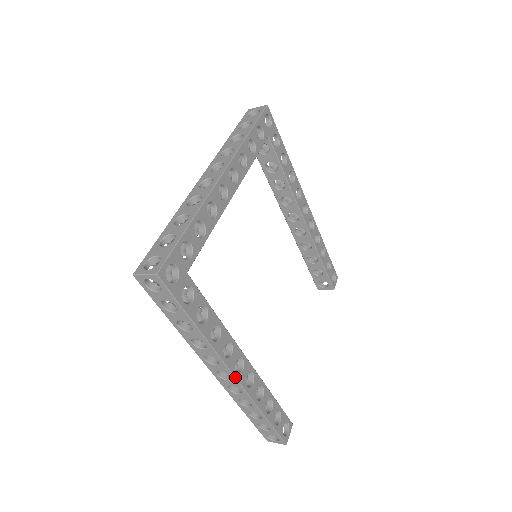
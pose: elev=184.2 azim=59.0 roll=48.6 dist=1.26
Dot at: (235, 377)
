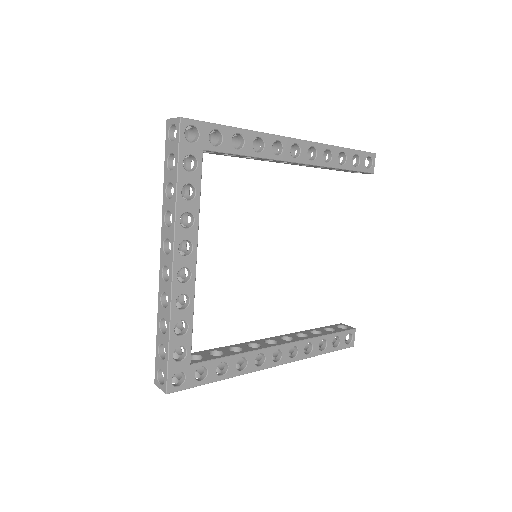
Dot at: occluded
